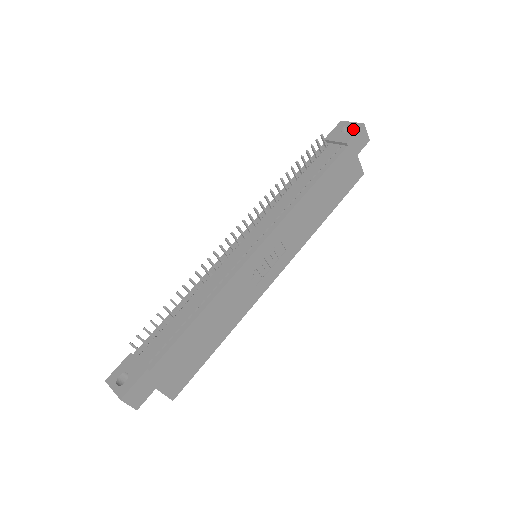
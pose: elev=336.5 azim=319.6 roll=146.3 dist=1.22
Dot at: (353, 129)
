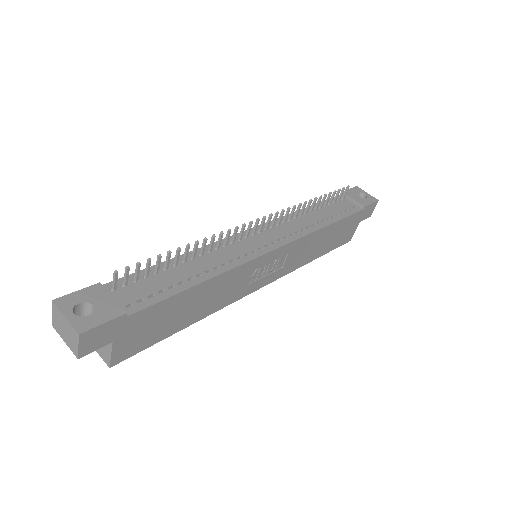
Dot at: (369, 199)
